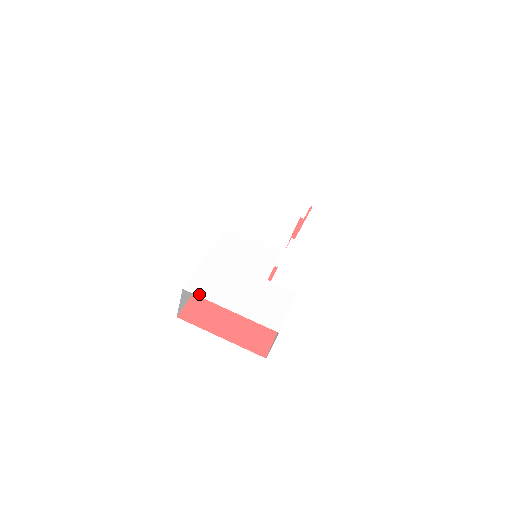
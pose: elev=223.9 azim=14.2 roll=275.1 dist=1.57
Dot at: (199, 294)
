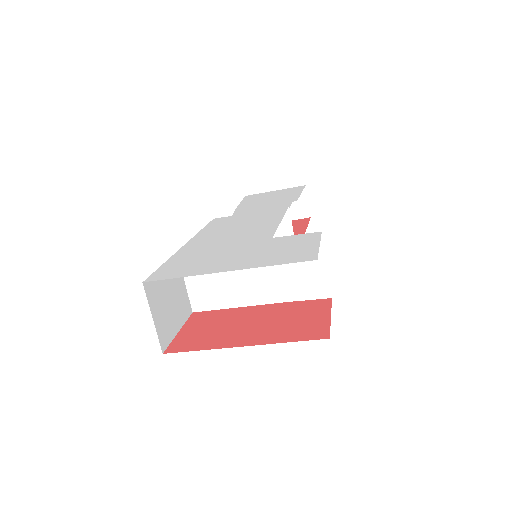
Dot at: (170, 277)
